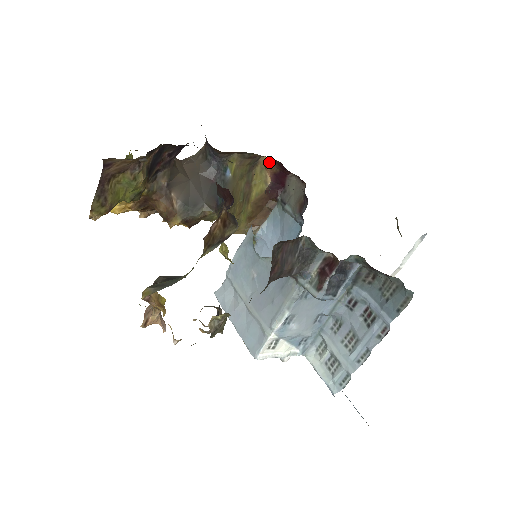
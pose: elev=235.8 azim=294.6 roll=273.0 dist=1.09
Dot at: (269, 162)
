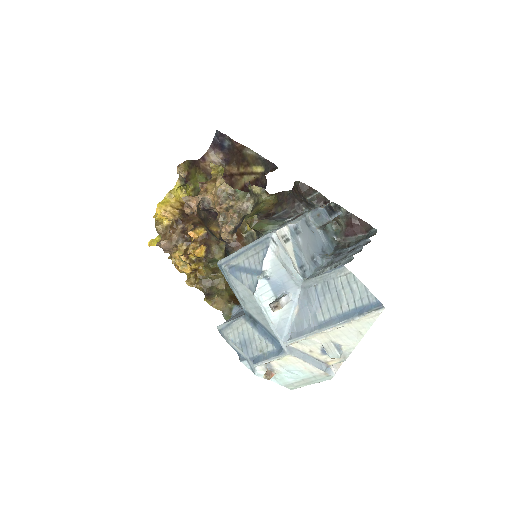
Dot at: occluded
